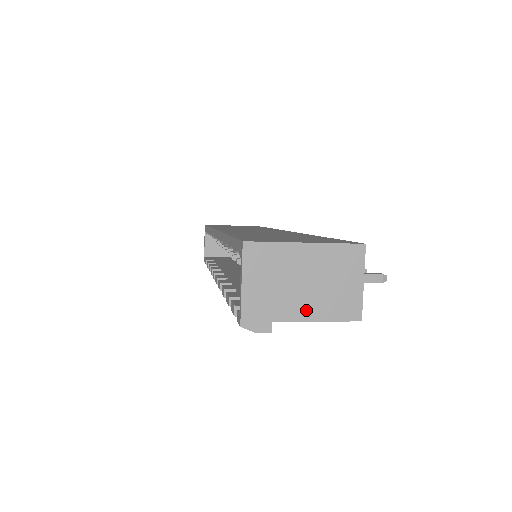
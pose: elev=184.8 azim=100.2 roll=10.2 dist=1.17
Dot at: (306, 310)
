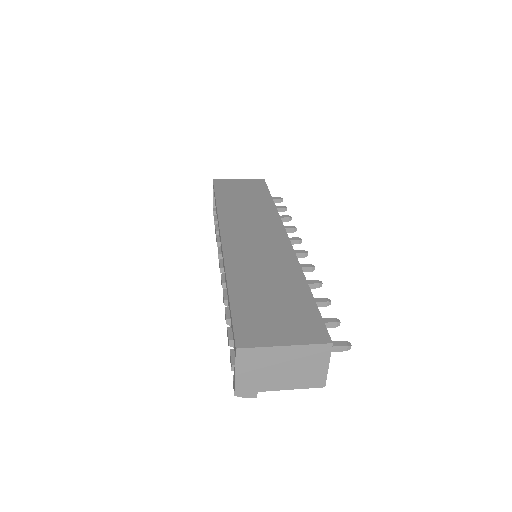
Dot at: (283, 384)
